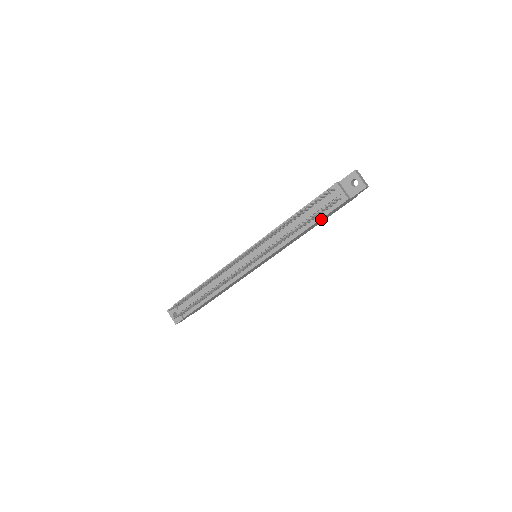
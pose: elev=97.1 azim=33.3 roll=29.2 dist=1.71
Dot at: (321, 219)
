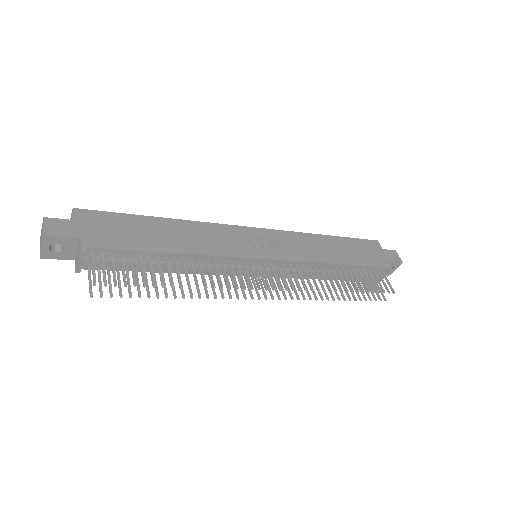
Dot at: occluded
